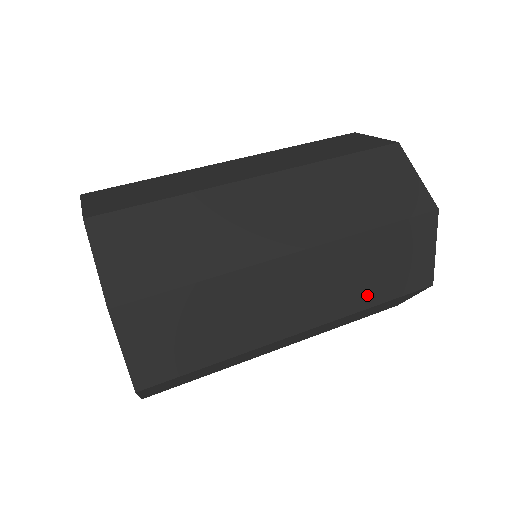
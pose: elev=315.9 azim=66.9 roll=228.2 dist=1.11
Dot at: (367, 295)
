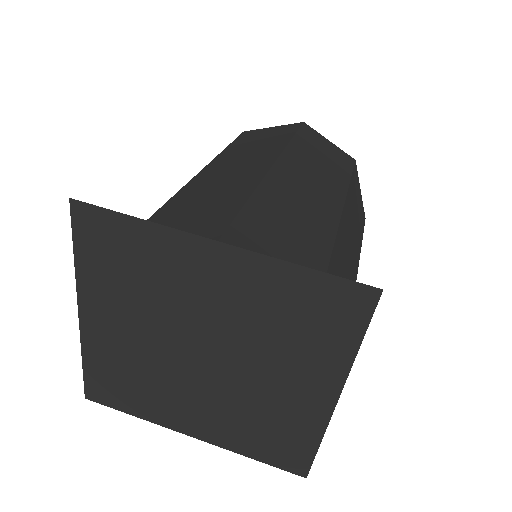
Dot at: occluded
